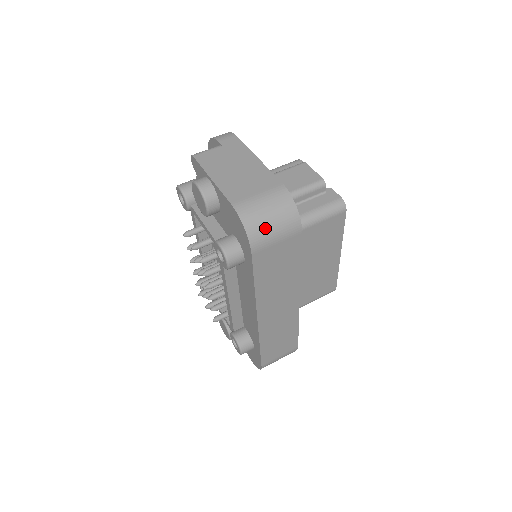
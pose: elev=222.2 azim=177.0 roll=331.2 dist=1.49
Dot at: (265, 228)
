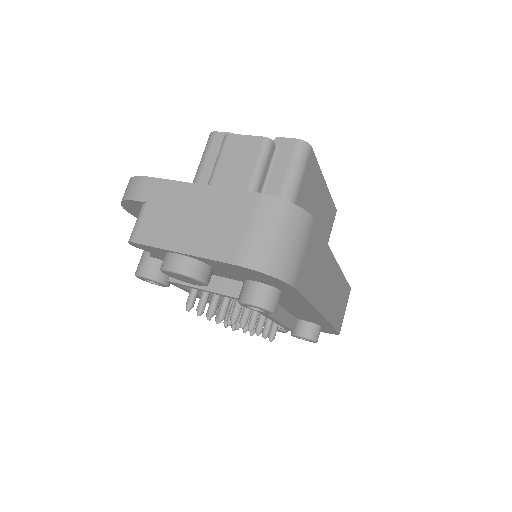
Dot at: (287, 255)
